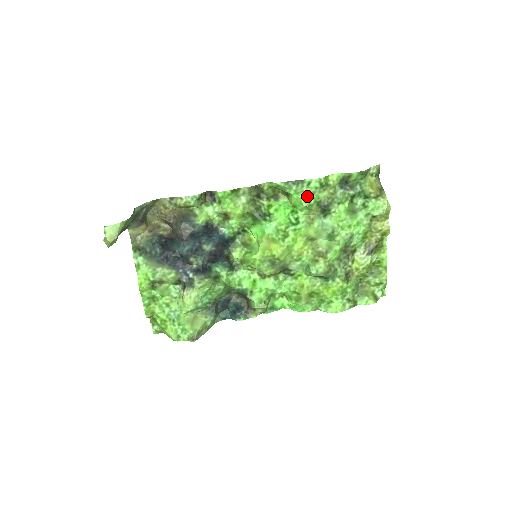
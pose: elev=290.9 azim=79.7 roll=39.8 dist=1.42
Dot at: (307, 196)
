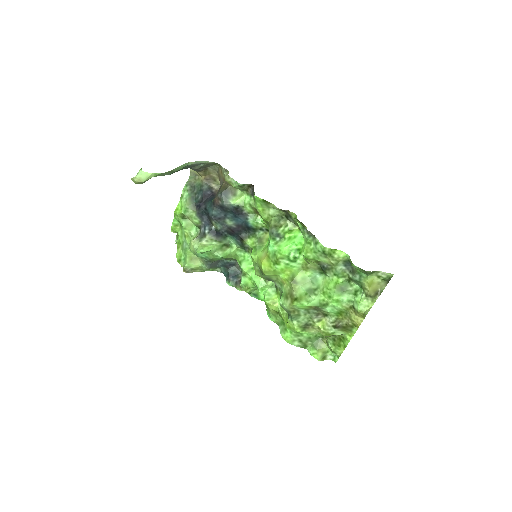
Dot at: (310, 250)
